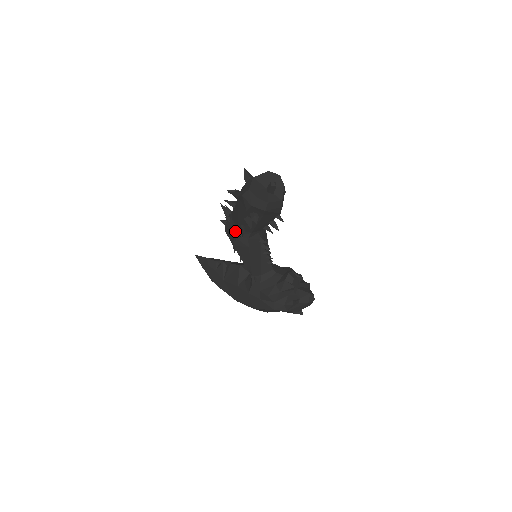
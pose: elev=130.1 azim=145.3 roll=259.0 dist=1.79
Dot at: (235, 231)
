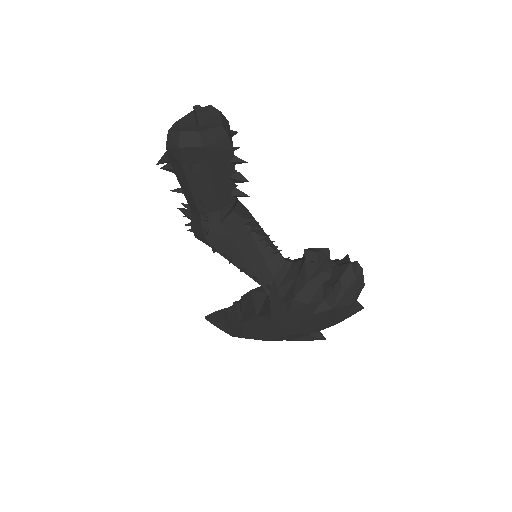
Dot at: (199, 221)
